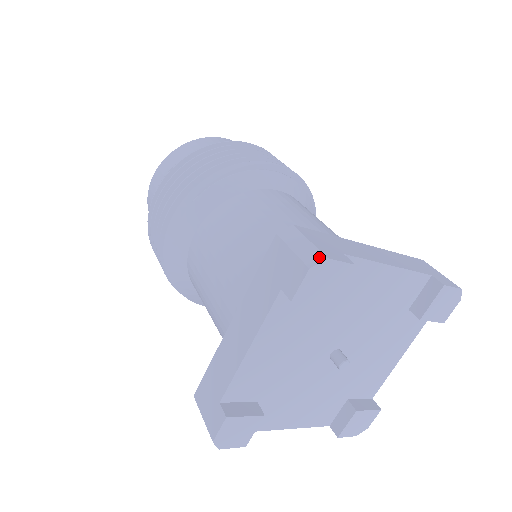
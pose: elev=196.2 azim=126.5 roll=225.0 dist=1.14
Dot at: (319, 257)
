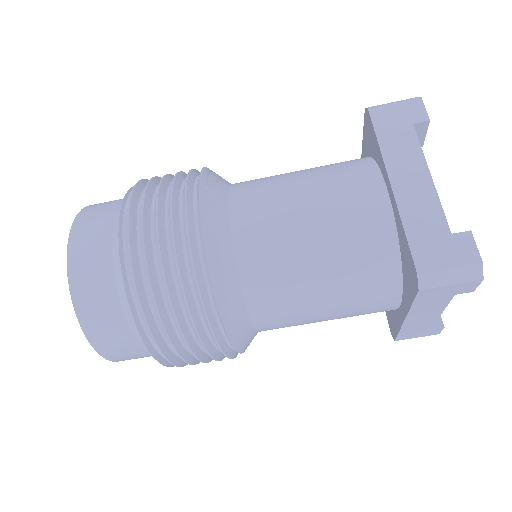
Dot at: (413, 98)
